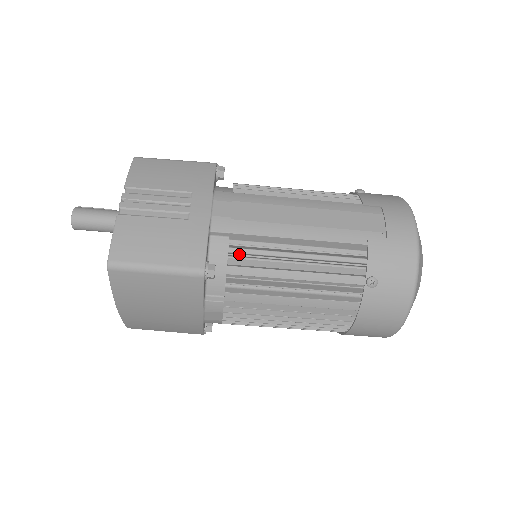
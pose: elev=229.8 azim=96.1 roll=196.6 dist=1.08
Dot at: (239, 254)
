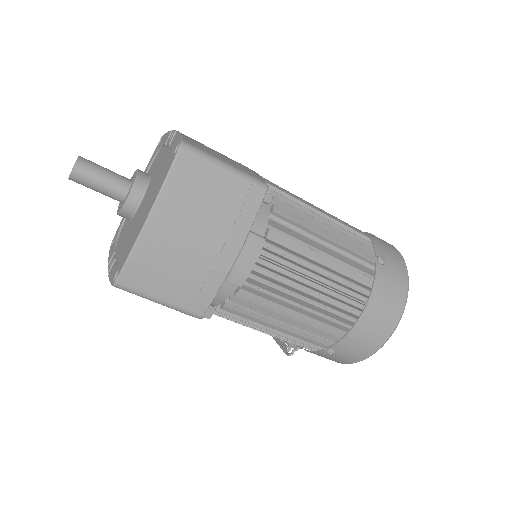
Dot at: (282, 200)
